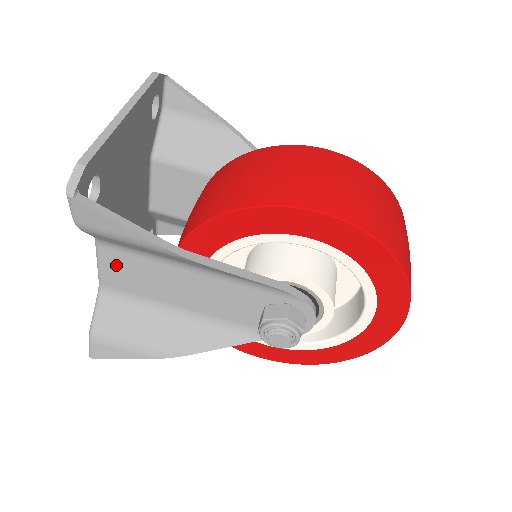
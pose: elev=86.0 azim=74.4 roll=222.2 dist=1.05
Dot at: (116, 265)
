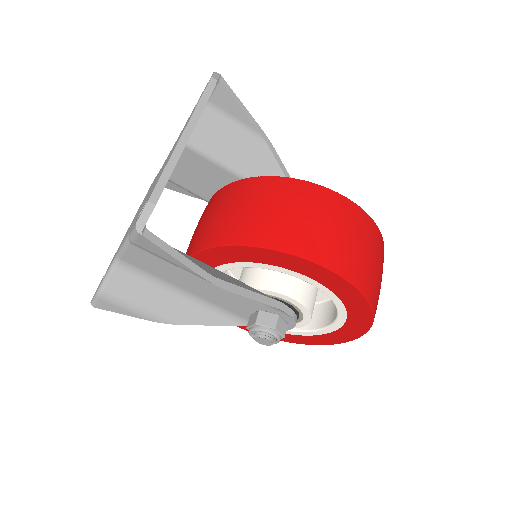
Dot at: (142, 253)
